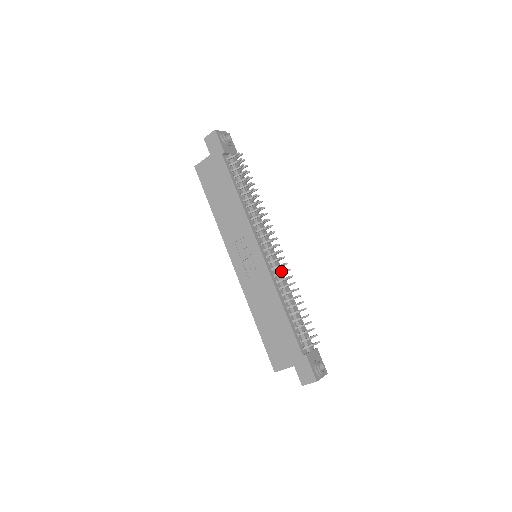
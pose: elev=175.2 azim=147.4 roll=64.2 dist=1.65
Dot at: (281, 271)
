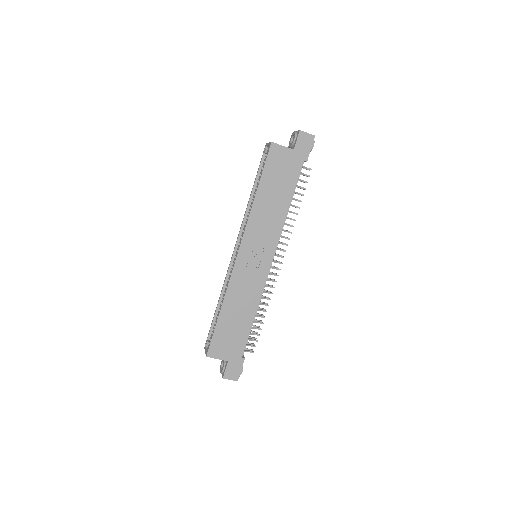
Dot at: occluded
